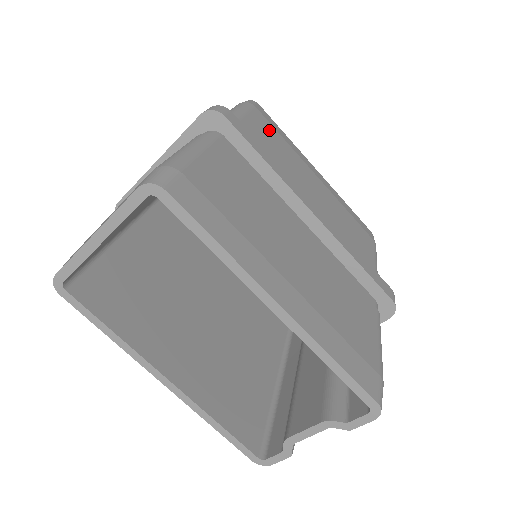
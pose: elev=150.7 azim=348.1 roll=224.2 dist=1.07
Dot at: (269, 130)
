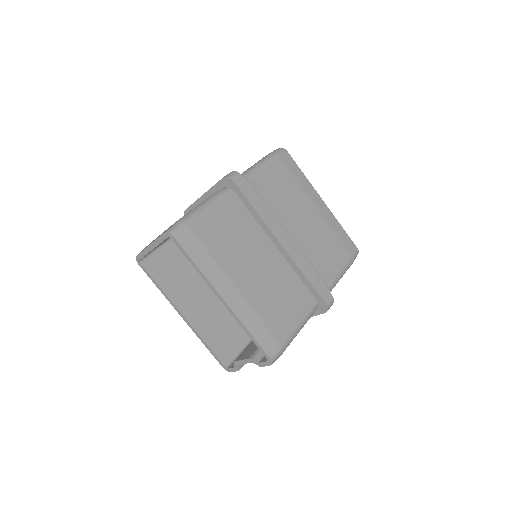
Dot at: (283, 175)
